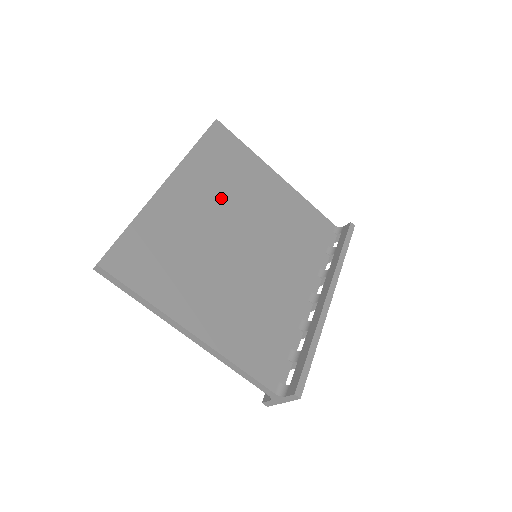
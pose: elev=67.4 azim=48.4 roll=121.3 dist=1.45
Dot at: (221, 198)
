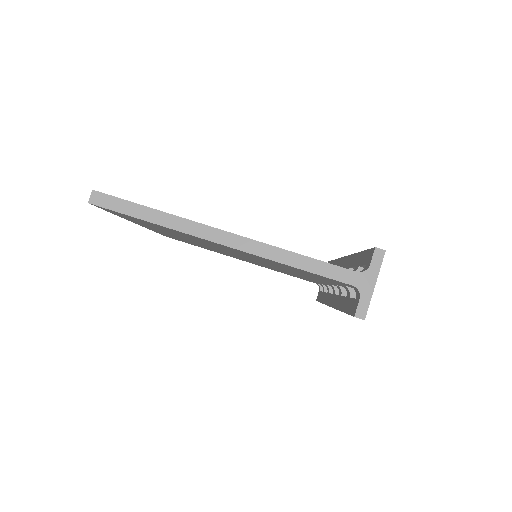
Dot at: occluded
